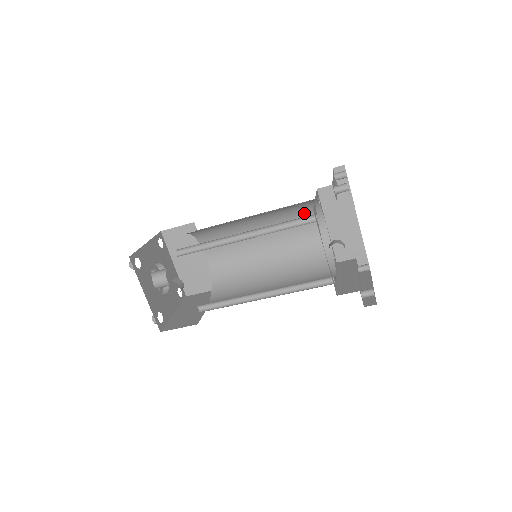
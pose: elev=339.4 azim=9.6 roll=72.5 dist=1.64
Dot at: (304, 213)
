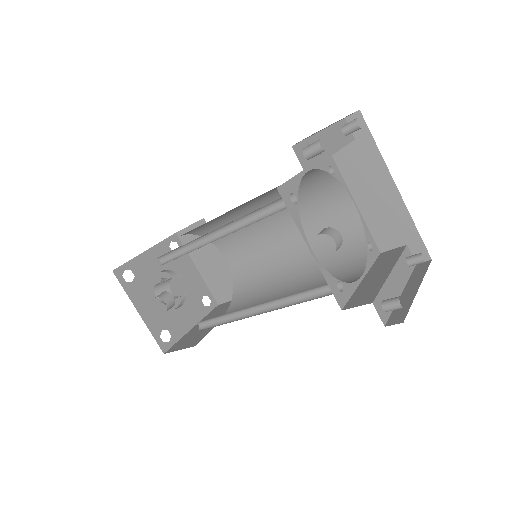
Dot at: (317, 190)
